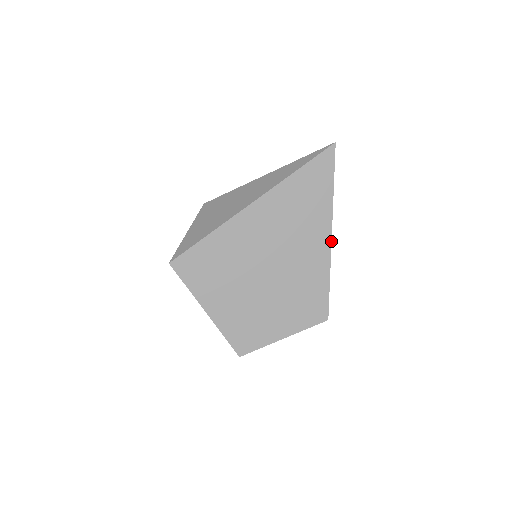
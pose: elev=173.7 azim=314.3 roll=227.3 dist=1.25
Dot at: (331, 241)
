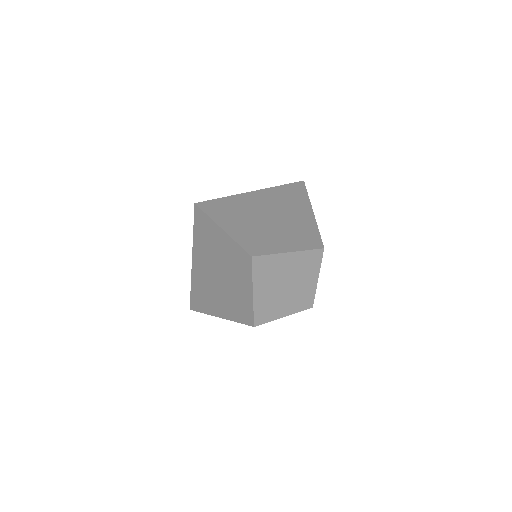
Dot at: (313, 213)
